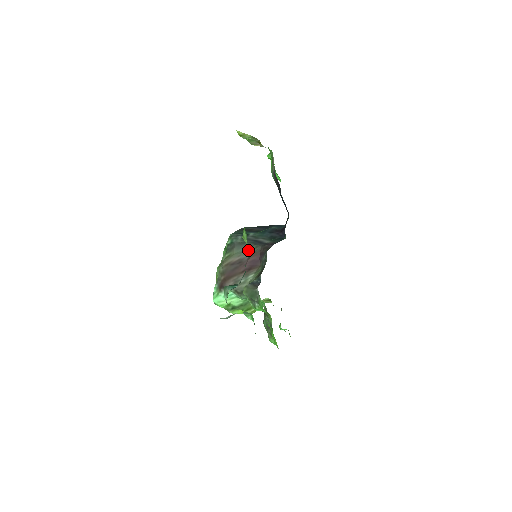
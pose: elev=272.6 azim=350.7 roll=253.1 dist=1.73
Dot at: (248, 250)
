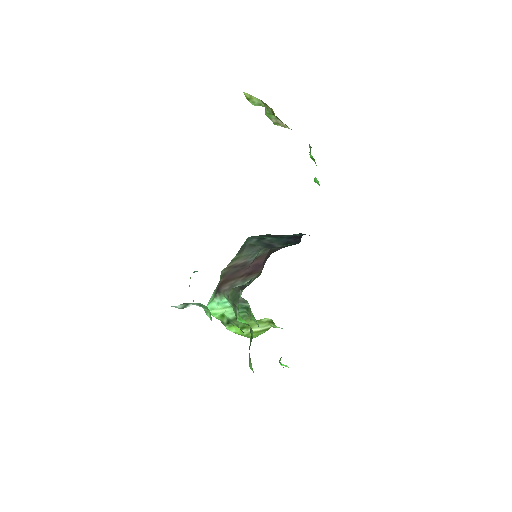
Dot at: (256, 253)
